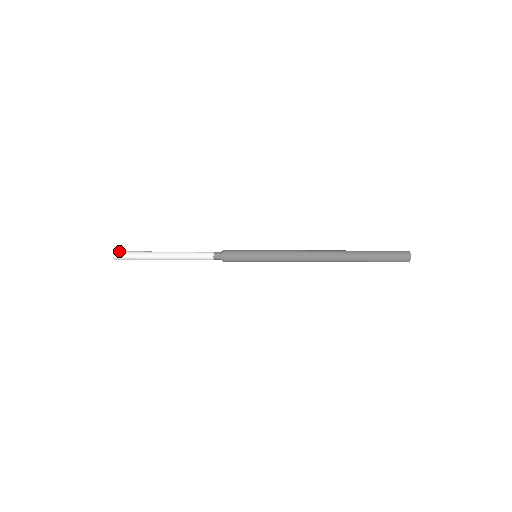
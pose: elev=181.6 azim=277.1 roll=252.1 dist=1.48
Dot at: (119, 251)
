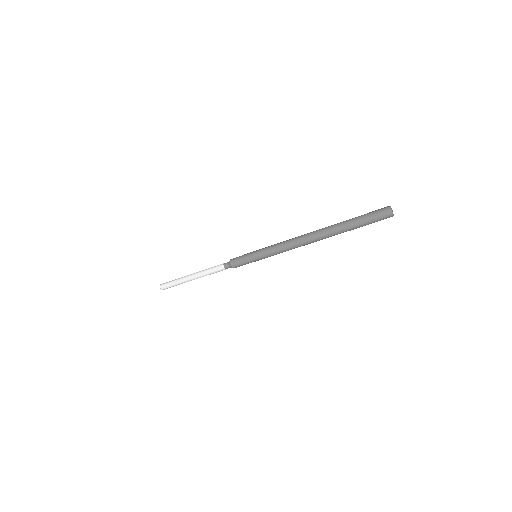
Dot at: (163, 283)
